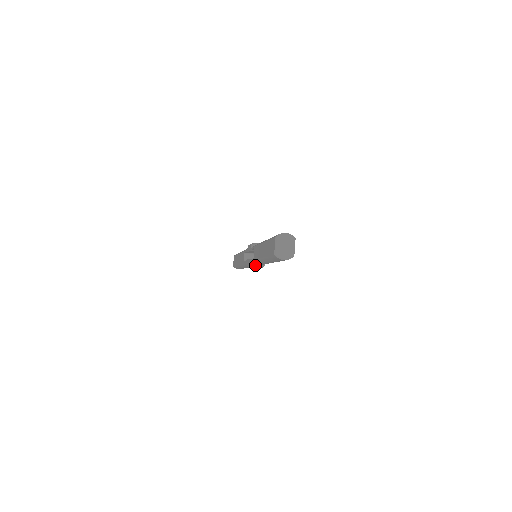
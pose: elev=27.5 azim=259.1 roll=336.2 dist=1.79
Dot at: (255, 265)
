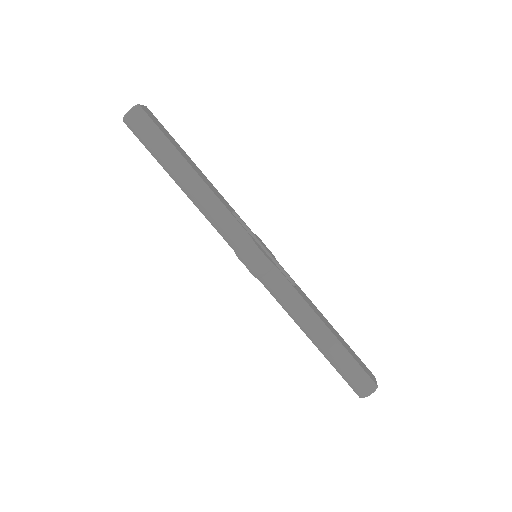
Dot at: (239, 248)
